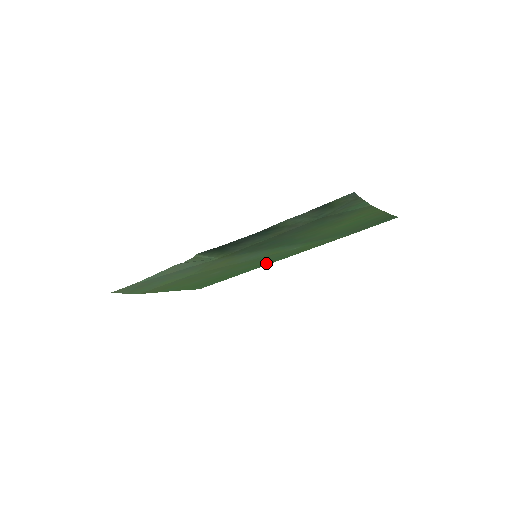
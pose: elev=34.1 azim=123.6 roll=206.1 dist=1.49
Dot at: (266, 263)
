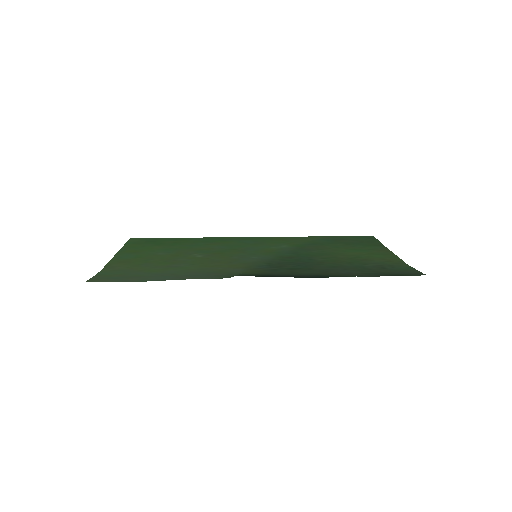
Dot at: (232, 239)
